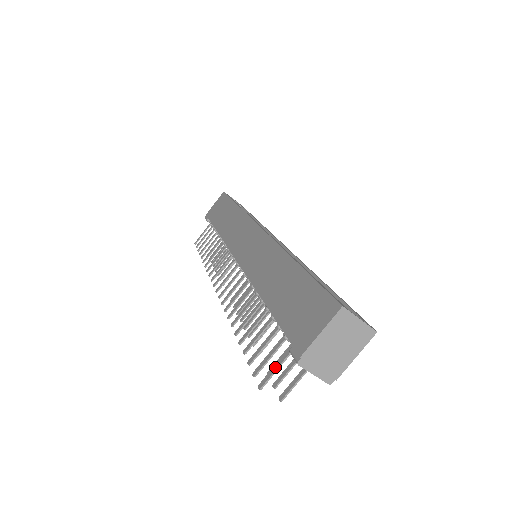
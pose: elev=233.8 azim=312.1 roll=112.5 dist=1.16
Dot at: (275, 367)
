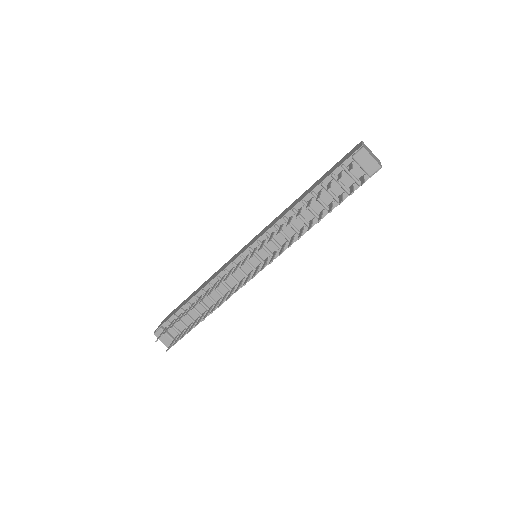
Dot at: (350, 167)
